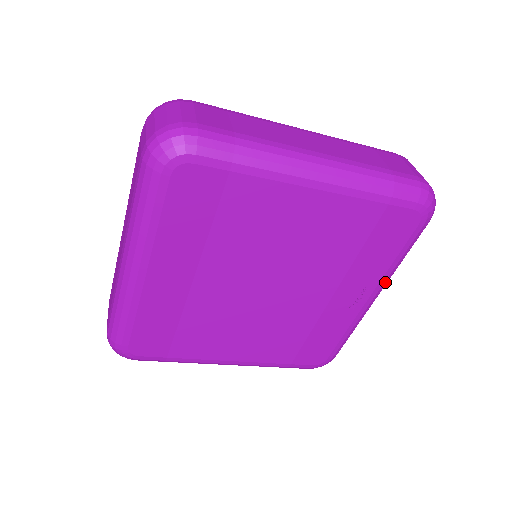
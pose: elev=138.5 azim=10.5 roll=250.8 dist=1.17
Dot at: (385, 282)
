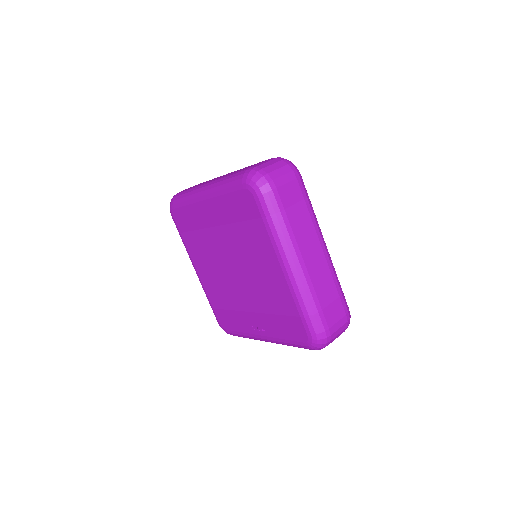
Dot at: (274, 341)
